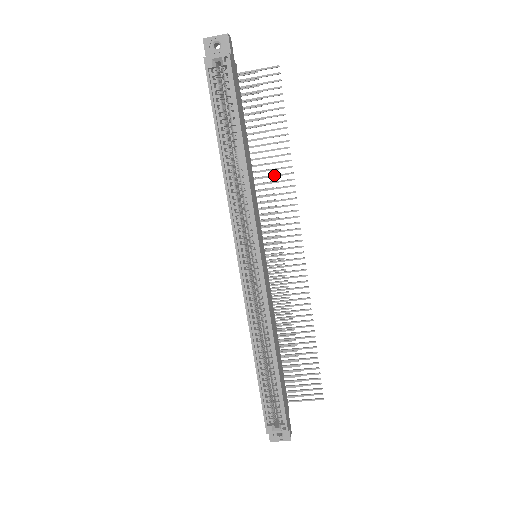
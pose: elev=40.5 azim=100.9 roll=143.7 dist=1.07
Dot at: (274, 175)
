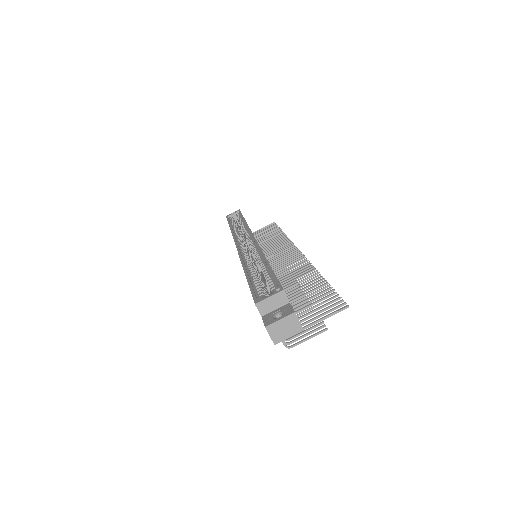
Dot at: (274, 242)
